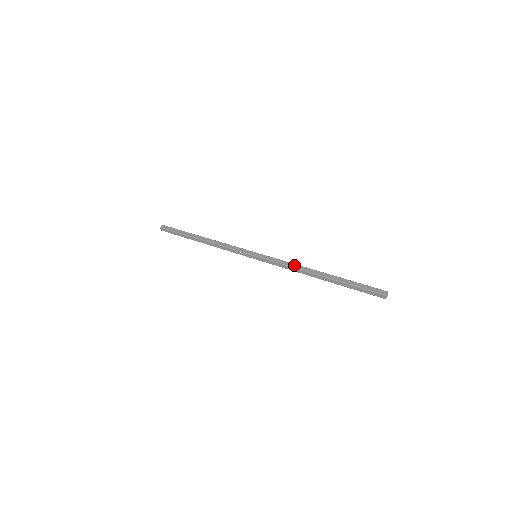
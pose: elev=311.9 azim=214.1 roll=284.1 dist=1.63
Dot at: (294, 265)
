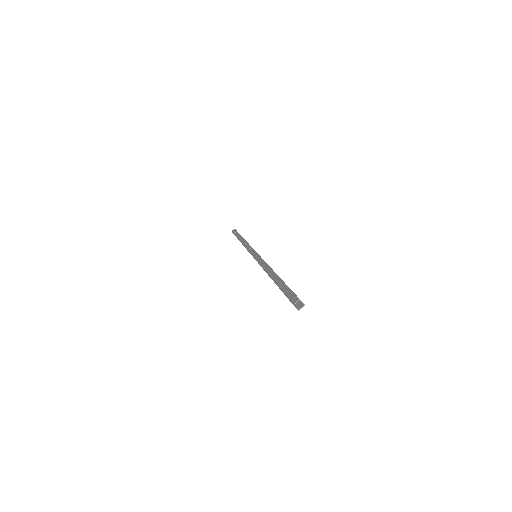
Dot at: (265, 265)
